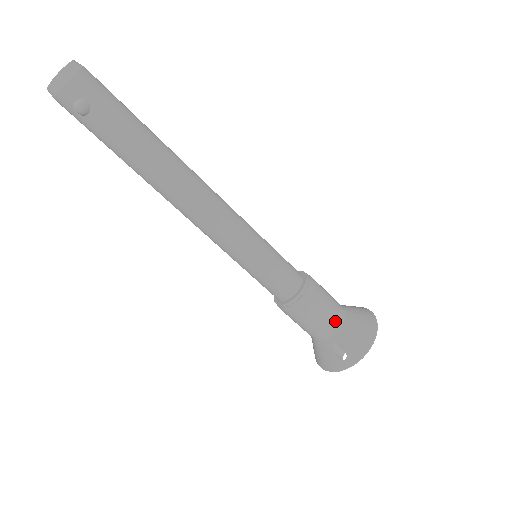
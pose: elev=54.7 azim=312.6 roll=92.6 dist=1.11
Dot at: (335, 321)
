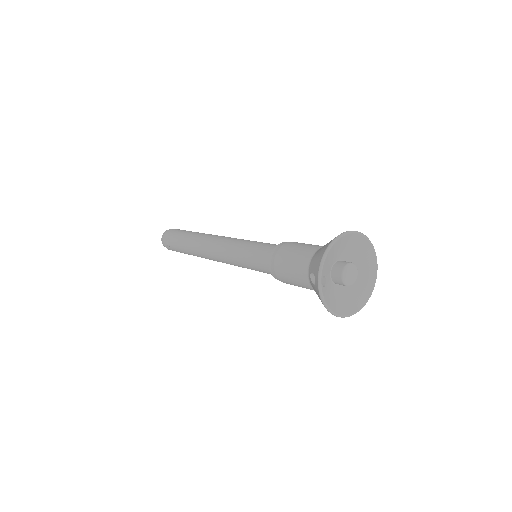
Dot at: (305, 257)
